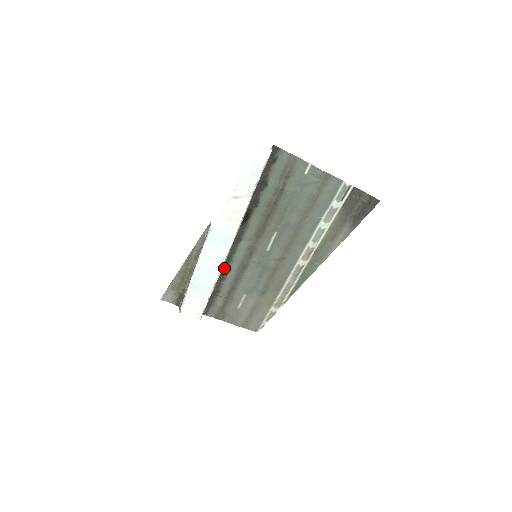
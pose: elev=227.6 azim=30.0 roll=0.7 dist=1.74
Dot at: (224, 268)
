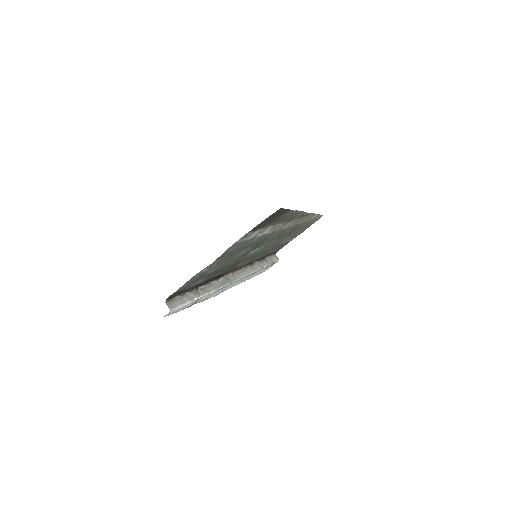
Dot at: (250, 263)
